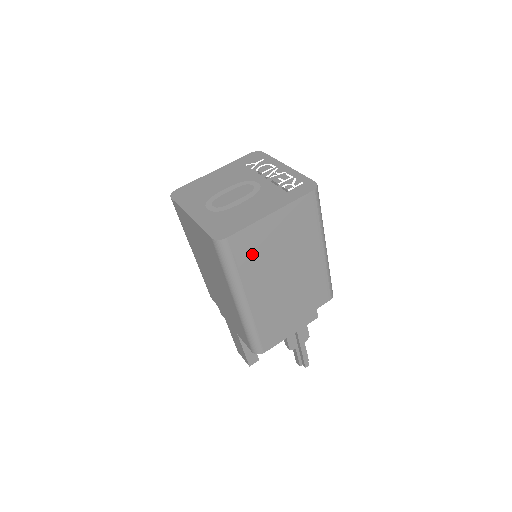
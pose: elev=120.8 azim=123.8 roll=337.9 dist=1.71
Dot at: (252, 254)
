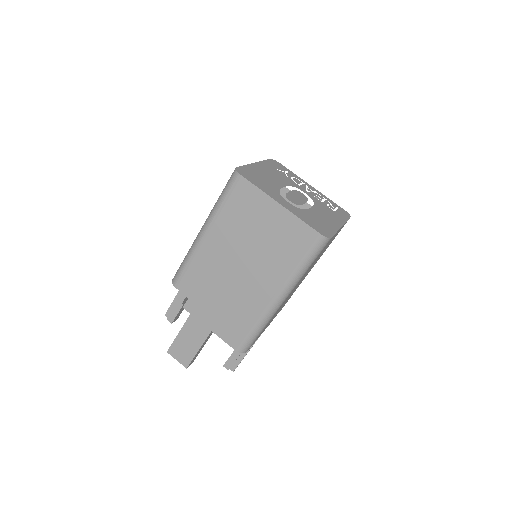
Dot at: (318, 256)
